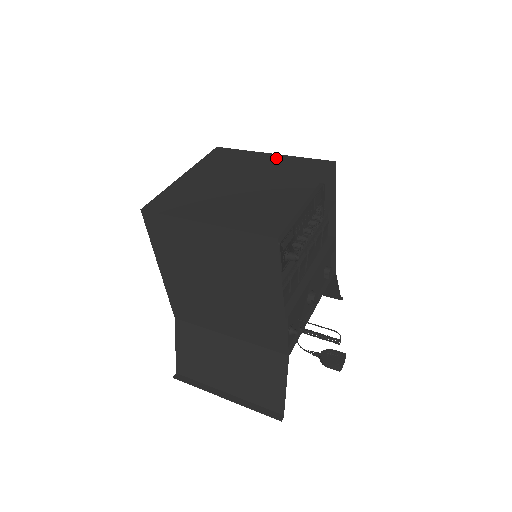
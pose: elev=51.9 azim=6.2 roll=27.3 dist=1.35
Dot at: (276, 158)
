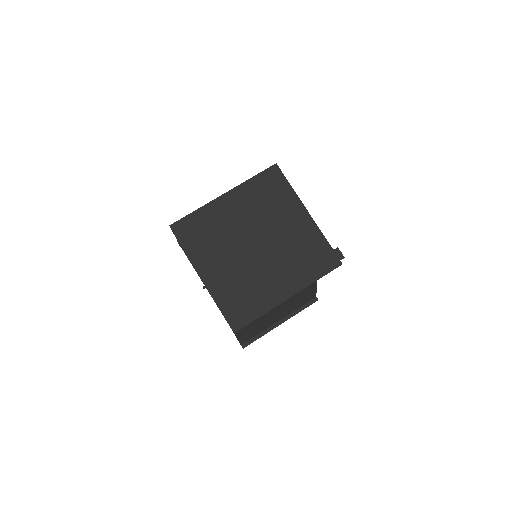
Dot at: (235, 197)
